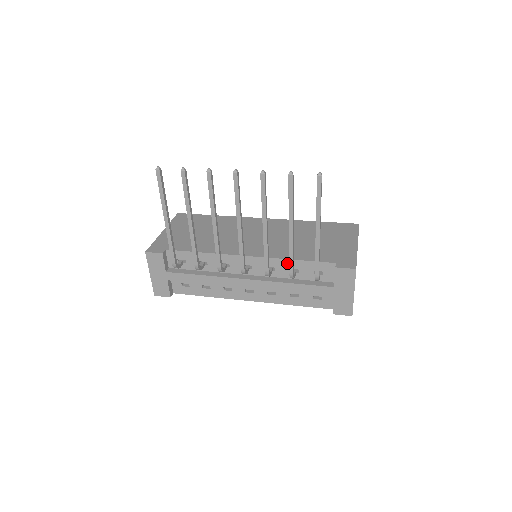
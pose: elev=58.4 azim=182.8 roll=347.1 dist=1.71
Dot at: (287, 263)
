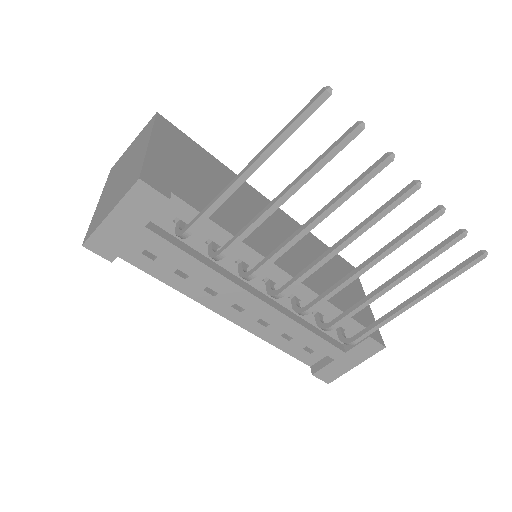
Dot at: occluded
